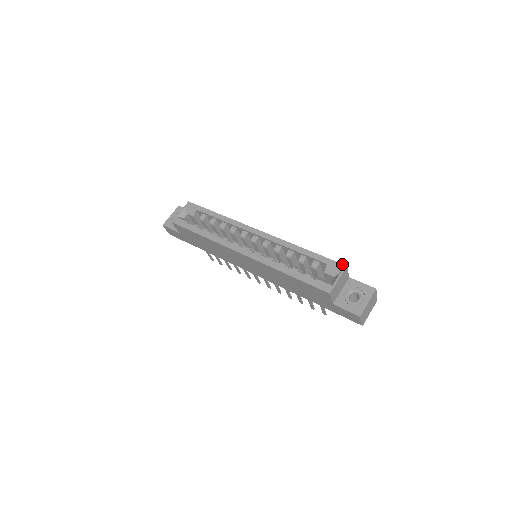
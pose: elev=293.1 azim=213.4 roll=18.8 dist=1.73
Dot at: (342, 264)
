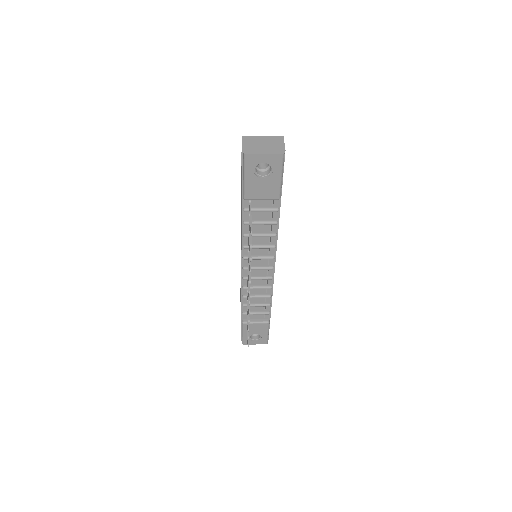
Dot at: occluded
